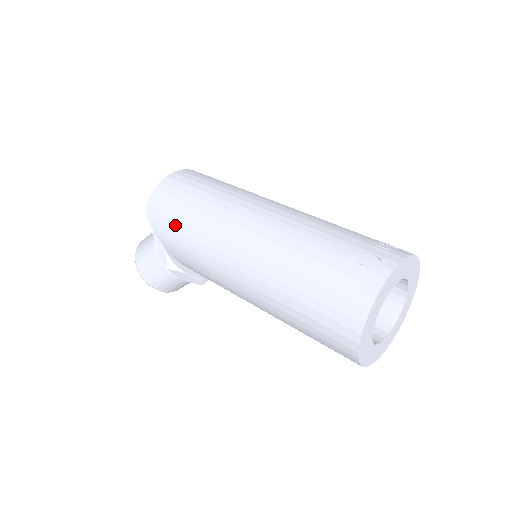
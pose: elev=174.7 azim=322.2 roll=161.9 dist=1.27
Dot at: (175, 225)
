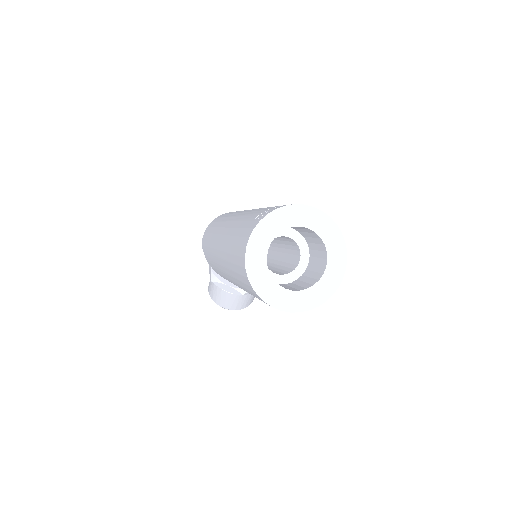
Dot at: (207, 244)
